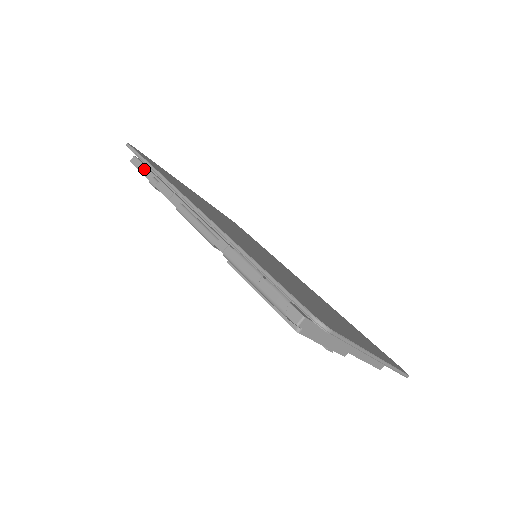
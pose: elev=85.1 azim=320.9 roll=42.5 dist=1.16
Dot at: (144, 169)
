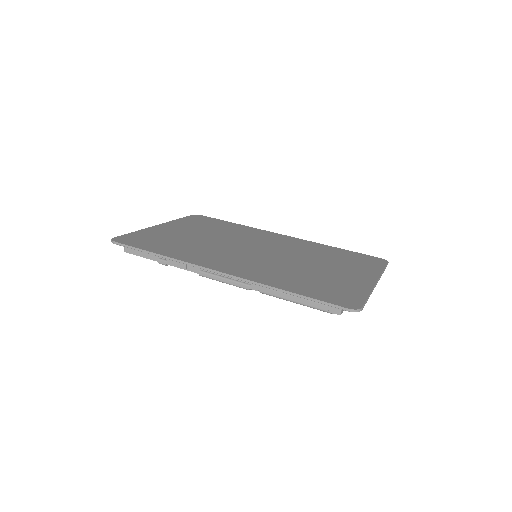
Dot at: (144, 254)
